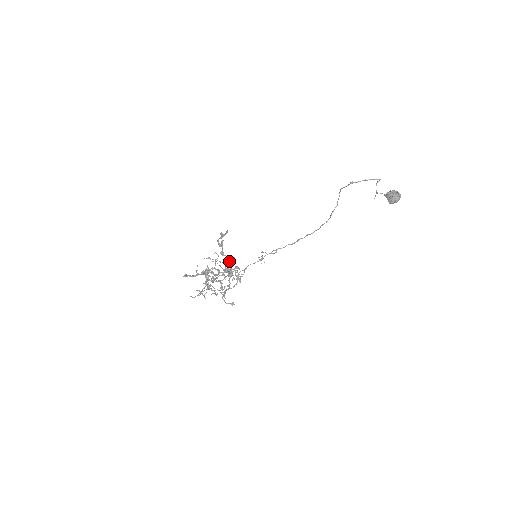
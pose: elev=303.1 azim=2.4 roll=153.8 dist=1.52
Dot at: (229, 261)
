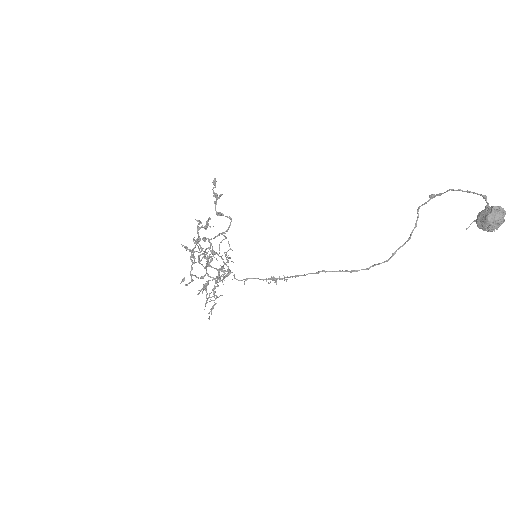
Dot at: (217, 236)
